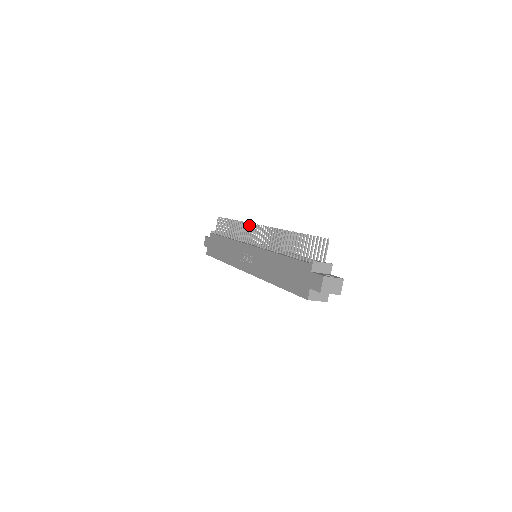
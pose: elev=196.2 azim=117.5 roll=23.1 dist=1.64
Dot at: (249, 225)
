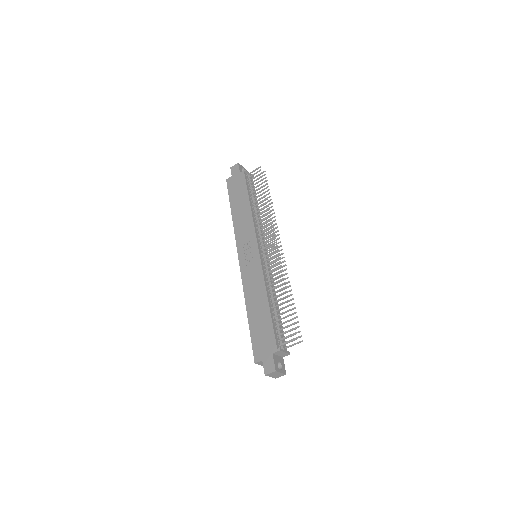
Dot at: (274, 217)
